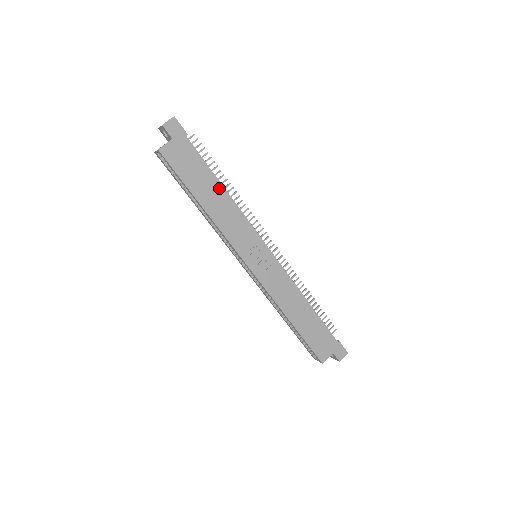
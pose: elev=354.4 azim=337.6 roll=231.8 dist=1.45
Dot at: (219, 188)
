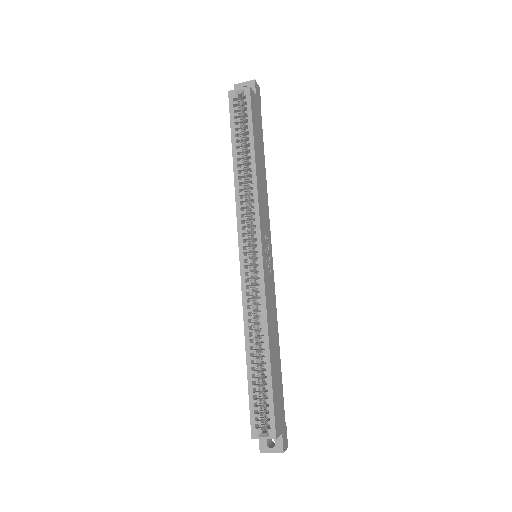
Dot at: (264, 165)
